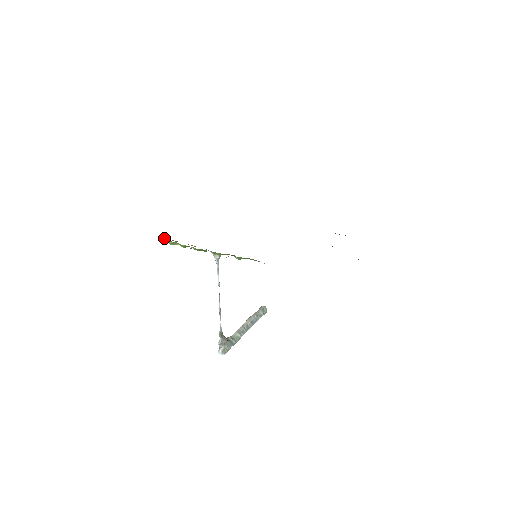
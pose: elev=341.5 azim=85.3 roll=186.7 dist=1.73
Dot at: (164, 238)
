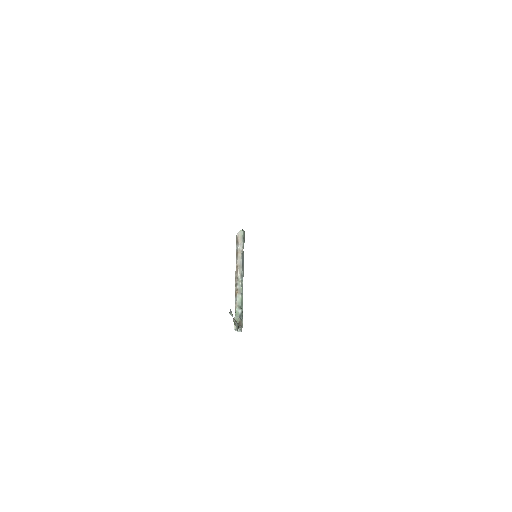
Dot at: occluded
